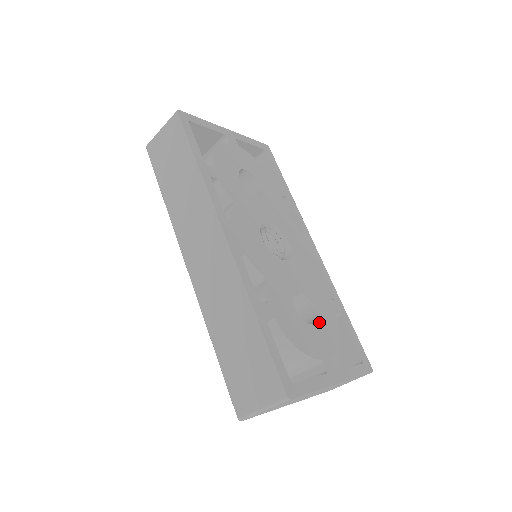
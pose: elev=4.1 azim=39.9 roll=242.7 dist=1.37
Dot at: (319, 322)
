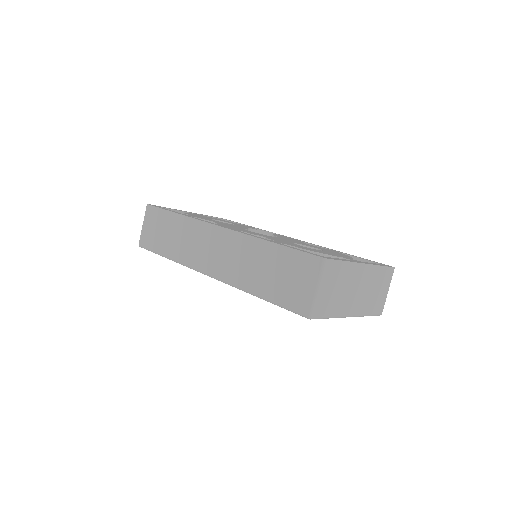
Dot at: (326, 251)
